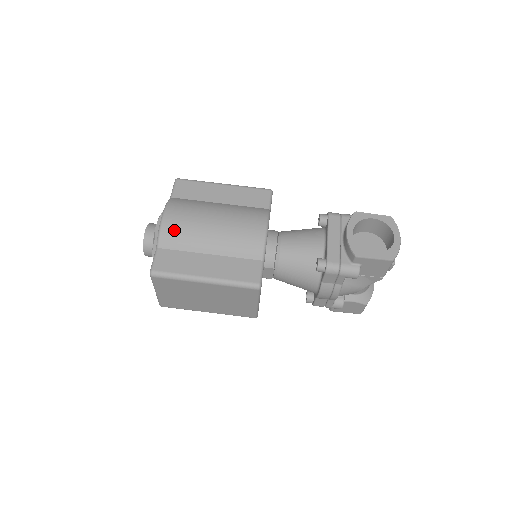
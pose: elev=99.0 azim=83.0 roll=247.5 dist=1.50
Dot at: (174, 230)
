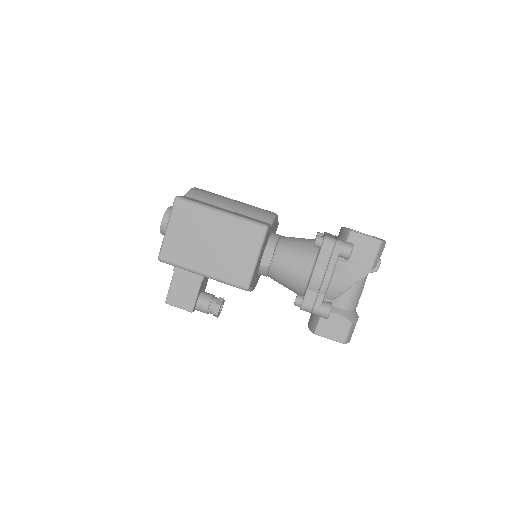
Dot at: (202, 192)
